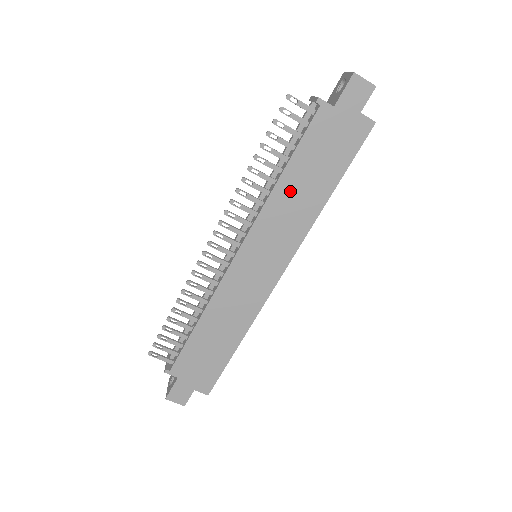
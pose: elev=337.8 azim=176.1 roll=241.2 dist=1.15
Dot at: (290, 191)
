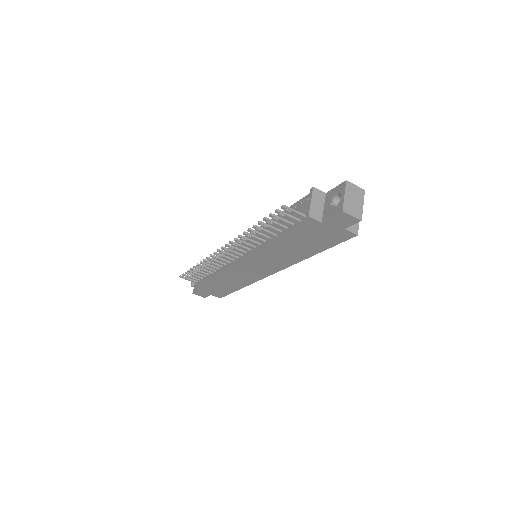
Dot at: (281, 248)
